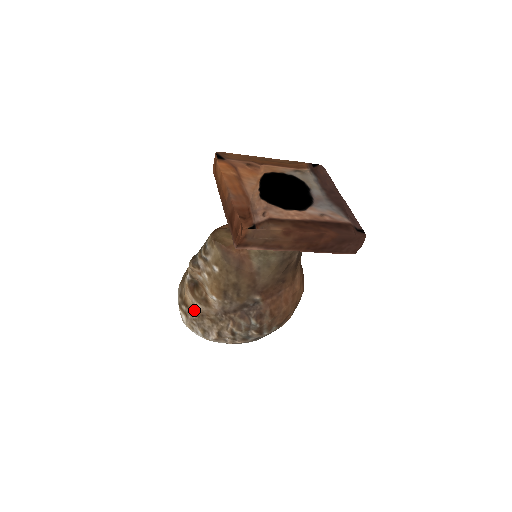
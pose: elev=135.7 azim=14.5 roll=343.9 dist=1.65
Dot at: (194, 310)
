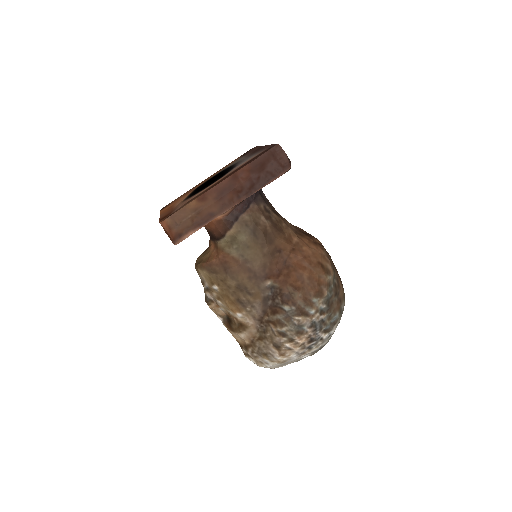
Dot at: (245, 343)
